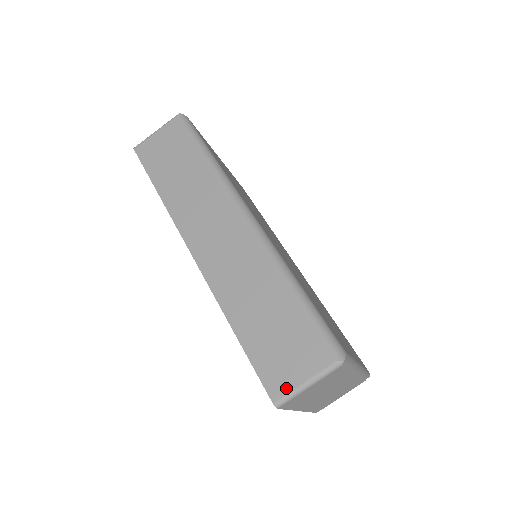
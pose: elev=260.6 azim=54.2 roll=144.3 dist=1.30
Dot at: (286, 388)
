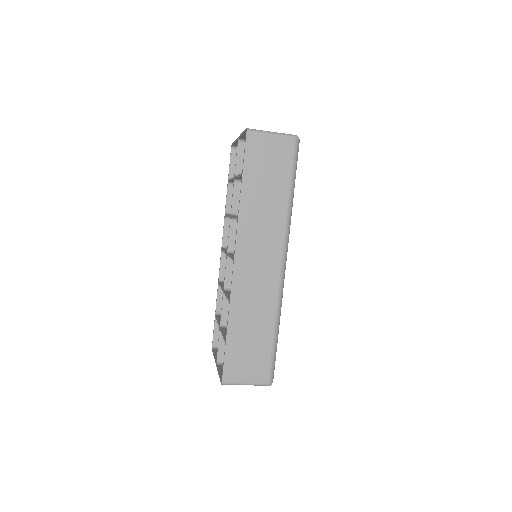
Dot at: (234, 380)
